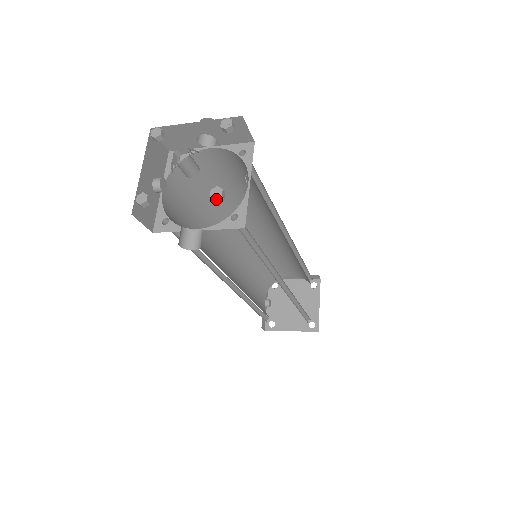
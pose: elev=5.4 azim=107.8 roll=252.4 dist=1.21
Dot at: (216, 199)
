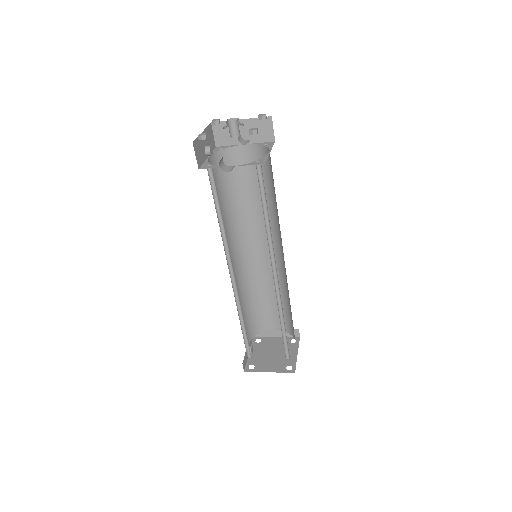
Dot at: (253, 131)
